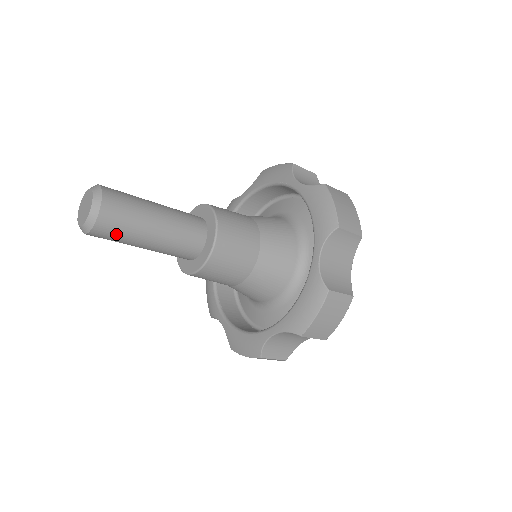
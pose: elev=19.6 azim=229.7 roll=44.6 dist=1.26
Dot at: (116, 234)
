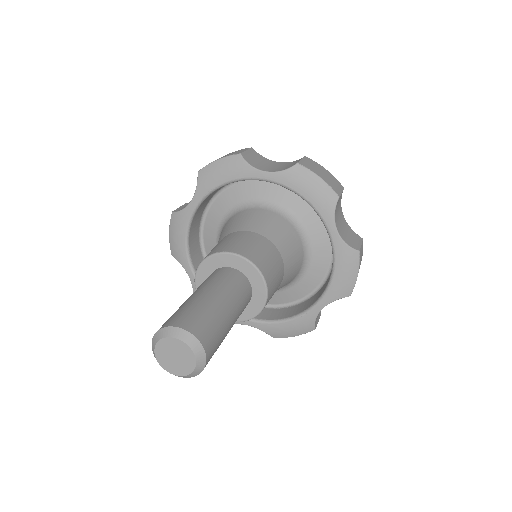
Dot at: occluded
